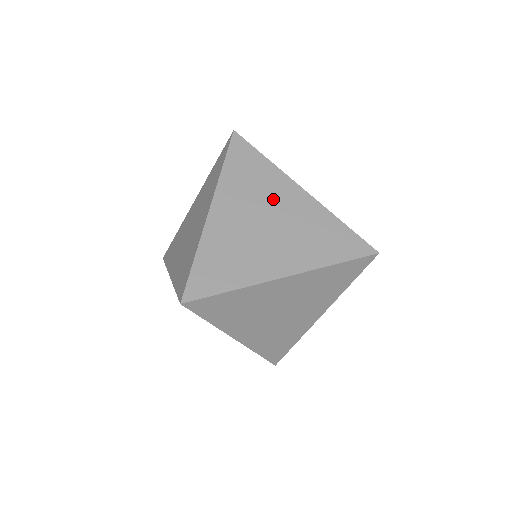
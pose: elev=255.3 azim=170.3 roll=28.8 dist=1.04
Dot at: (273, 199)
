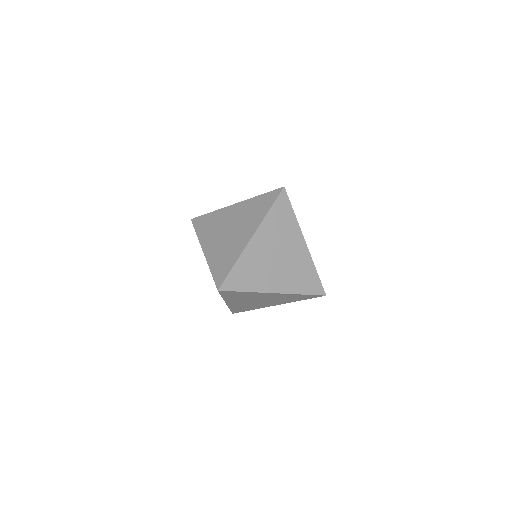
Dot at: (225, 221)
